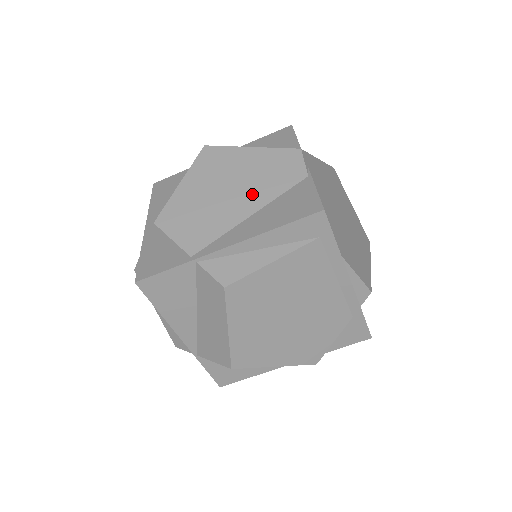
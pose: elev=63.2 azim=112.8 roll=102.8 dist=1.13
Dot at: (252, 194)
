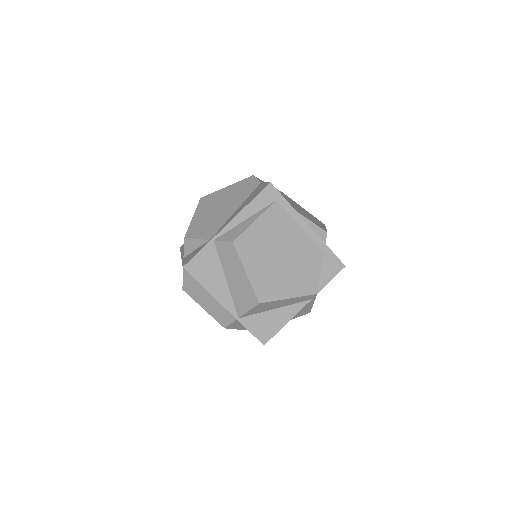
Dot at: (234, 203)
